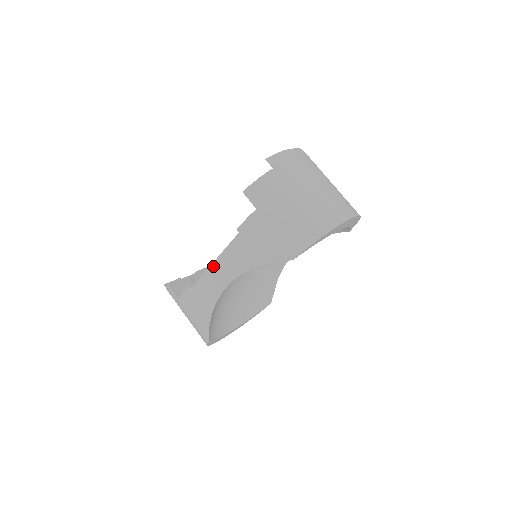
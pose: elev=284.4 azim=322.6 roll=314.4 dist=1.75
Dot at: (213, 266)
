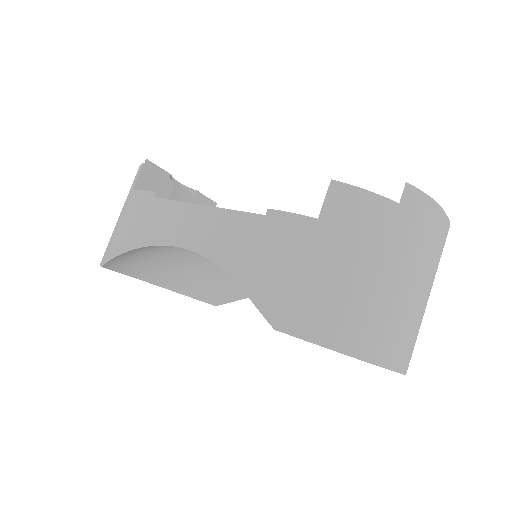
Dot at: (197, 208)
